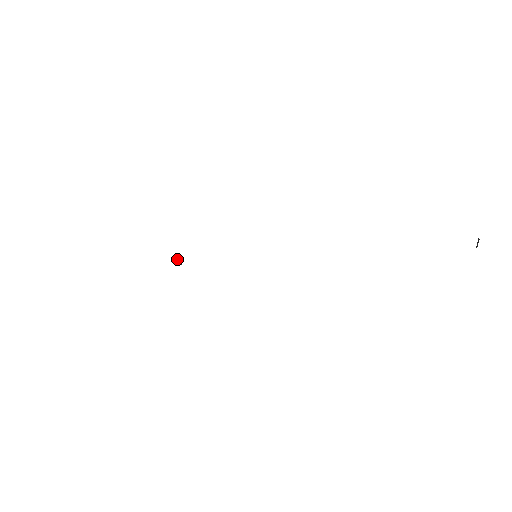
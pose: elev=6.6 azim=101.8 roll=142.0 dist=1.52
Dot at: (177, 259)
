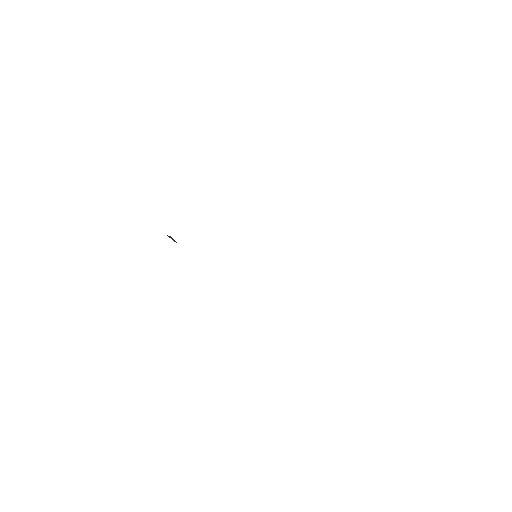
Dot at: (171, 238)
